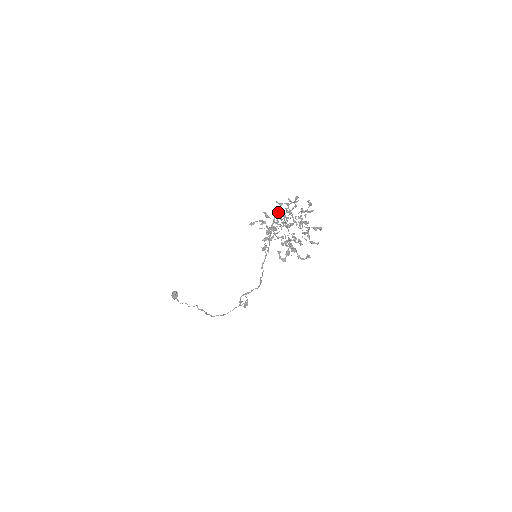
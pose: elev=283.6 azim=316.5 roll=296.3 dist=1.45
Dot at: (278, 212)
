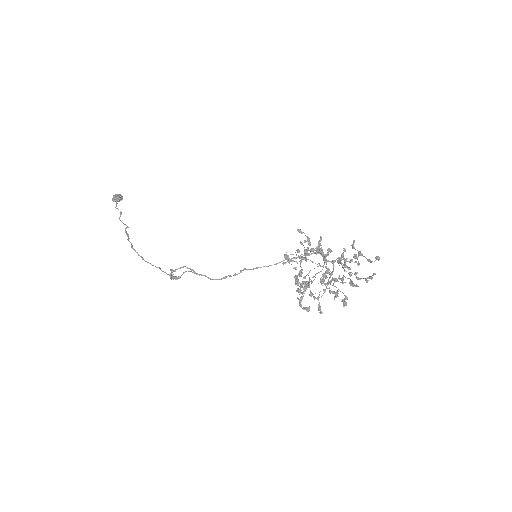
Dot at: occluded
